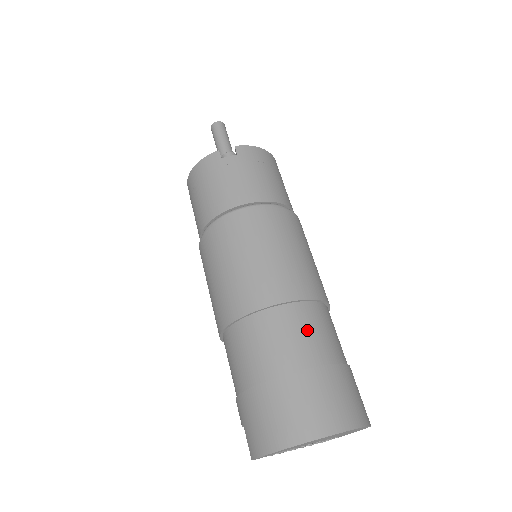
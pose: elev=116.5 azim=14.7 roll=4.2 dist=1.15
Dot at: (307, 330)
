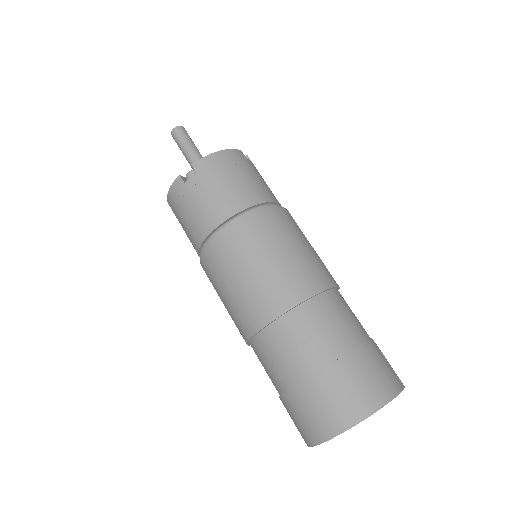
Dot at: (313, 331)
